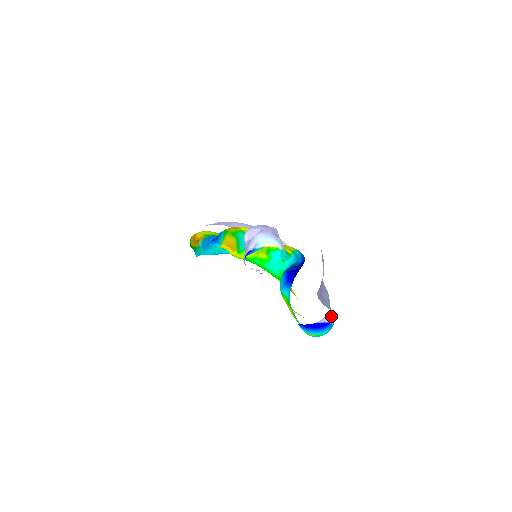
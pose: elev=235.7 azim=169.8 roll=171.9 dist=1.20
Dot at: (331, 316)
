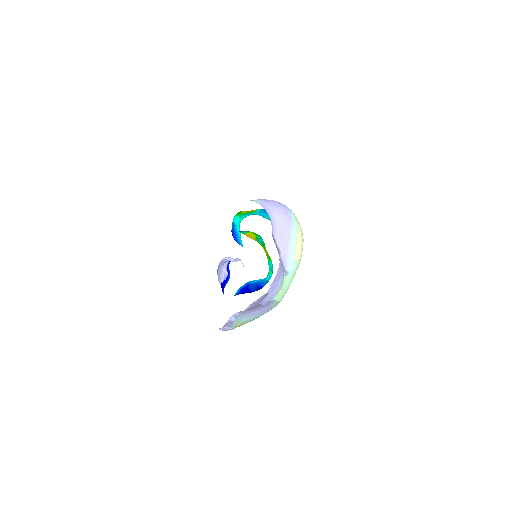
Dot at: (224, 329)
